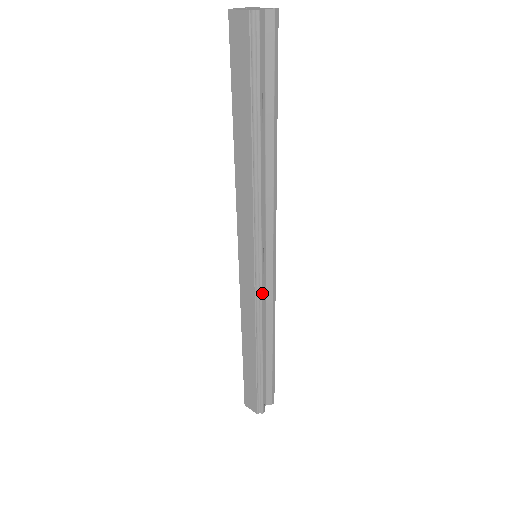
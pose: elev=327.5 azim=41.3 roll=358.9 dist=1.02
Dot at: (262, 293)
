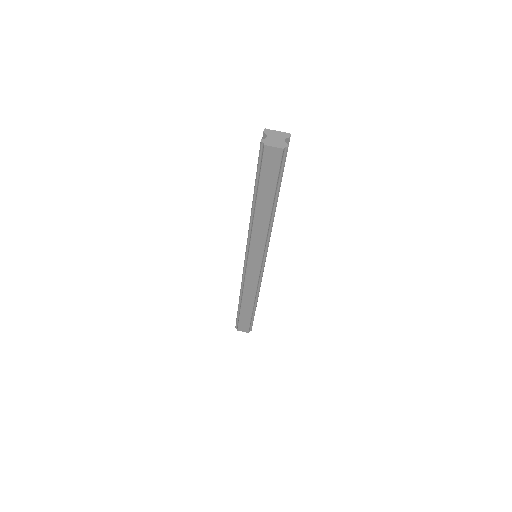
Dot at: (262, 275)
